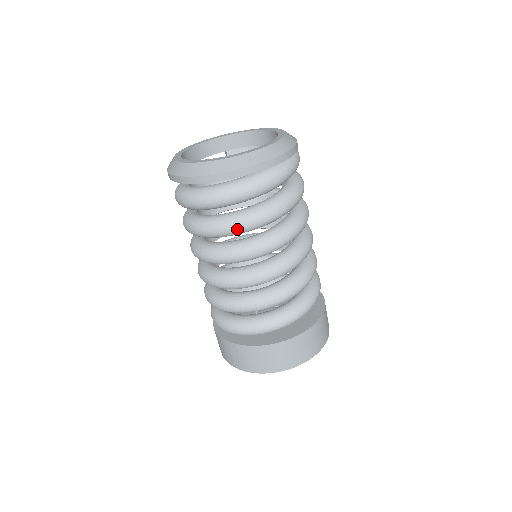
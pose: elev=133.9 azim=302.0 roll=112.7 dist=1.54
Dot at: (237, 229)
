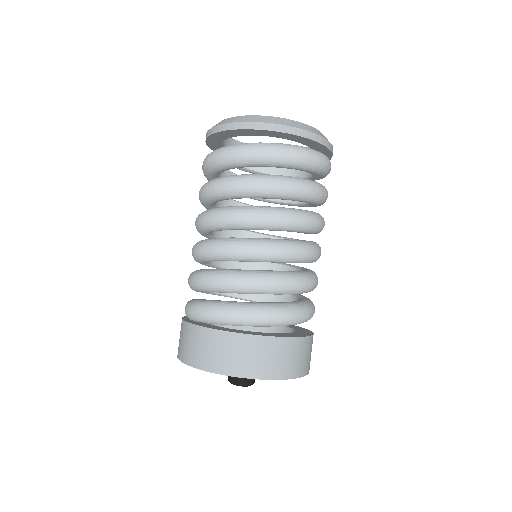
Dot at: (307, 191)
